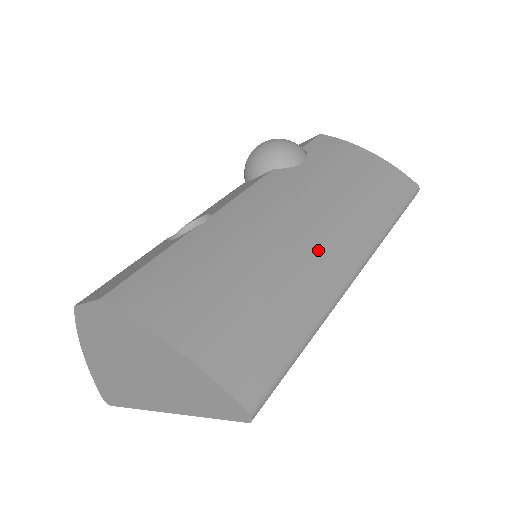
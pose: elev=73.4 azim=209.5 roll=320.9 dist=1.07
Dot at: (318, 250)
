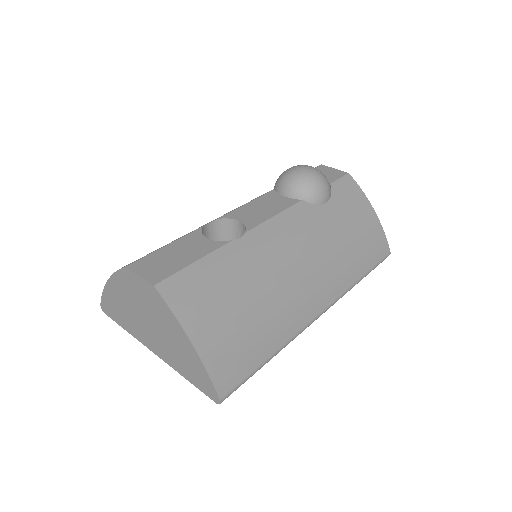
Dot at: (304, 294)
